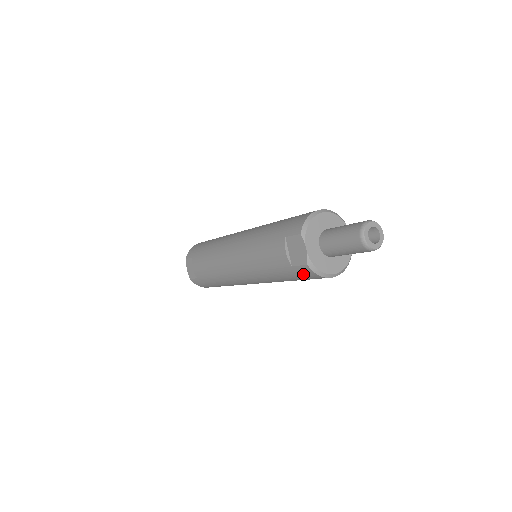
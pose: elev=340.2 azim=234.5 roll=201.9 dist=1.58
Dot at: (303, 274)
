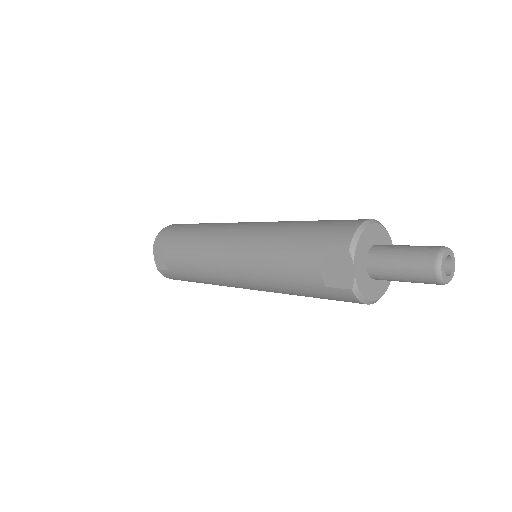
Dot at: (338, 297)
